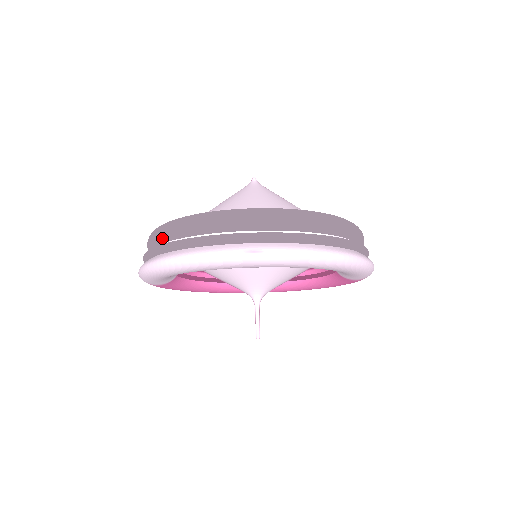
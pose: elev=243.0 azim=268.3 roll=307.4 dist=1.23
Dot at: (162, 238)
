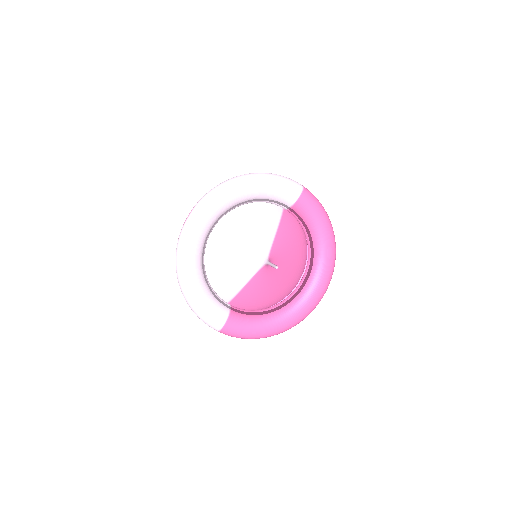
Dot at: occluded
